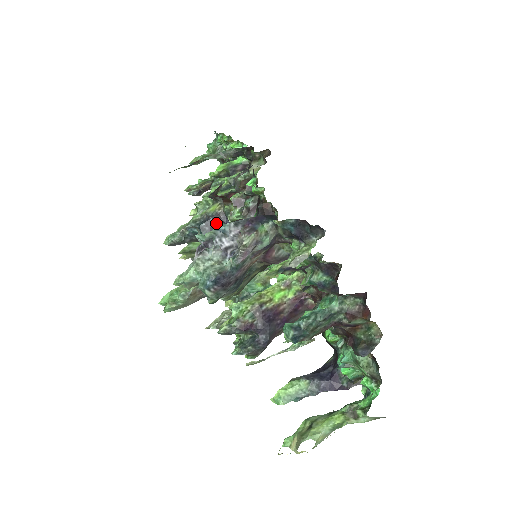
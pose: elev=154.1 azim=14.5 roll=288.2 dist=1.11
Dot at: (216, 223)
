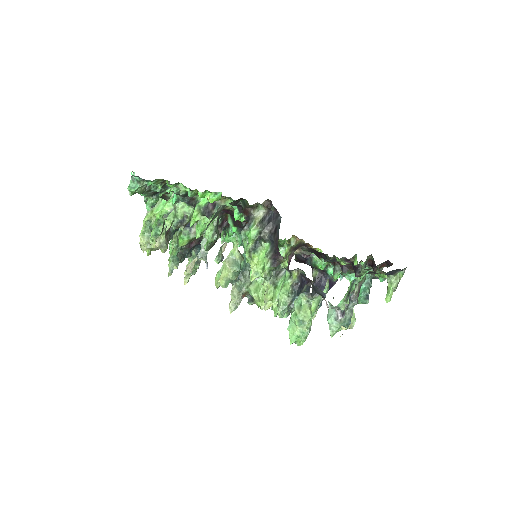
Dot at: (301, 283)
